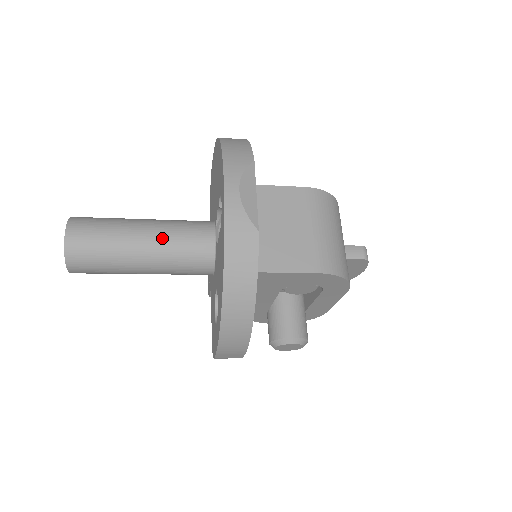
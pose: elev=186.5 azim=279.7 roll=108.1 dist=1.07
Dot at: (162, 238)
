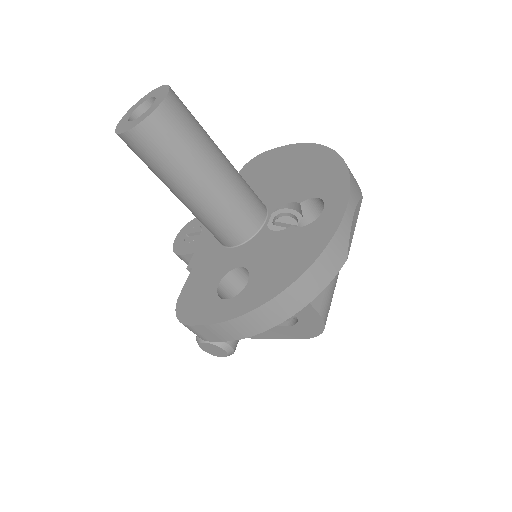
Dot at: (232, 184)
